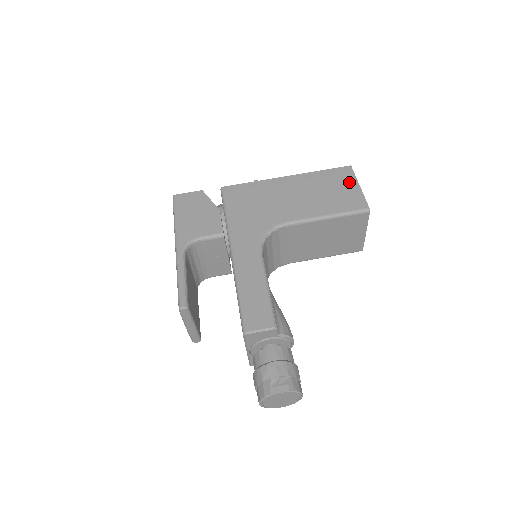
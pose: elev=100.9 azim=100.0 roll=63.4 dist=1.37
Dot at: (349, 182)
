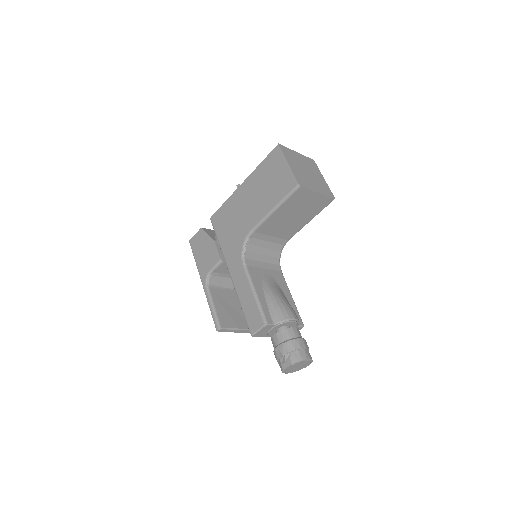
Dot at: (280, 164)
